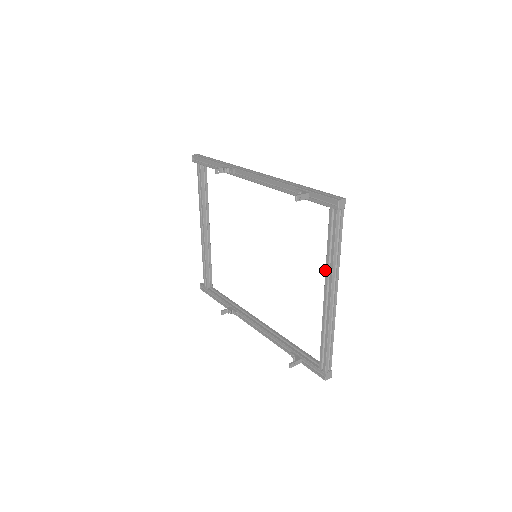
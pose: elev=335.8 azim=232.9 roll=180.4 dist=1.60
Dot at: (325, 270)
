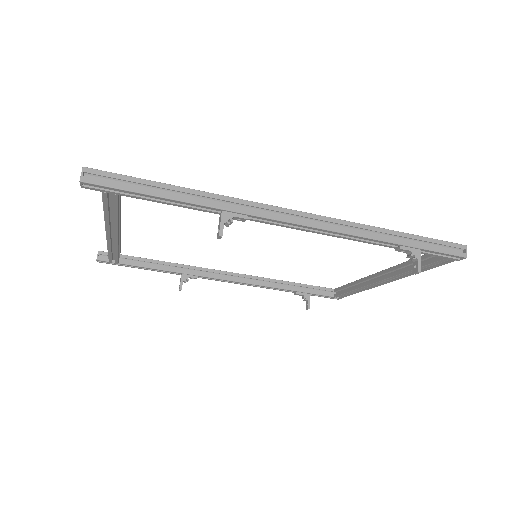
Dot at: (395, 276)
